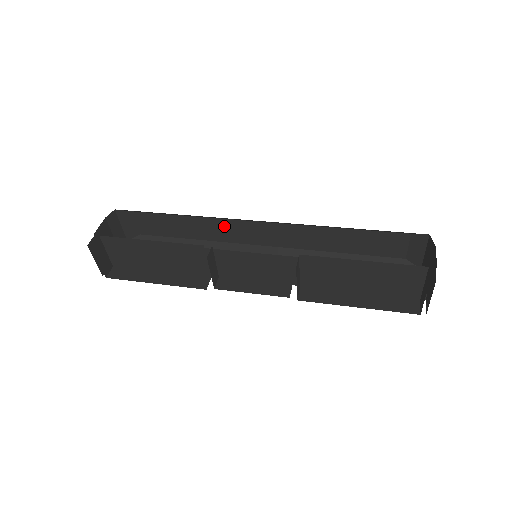
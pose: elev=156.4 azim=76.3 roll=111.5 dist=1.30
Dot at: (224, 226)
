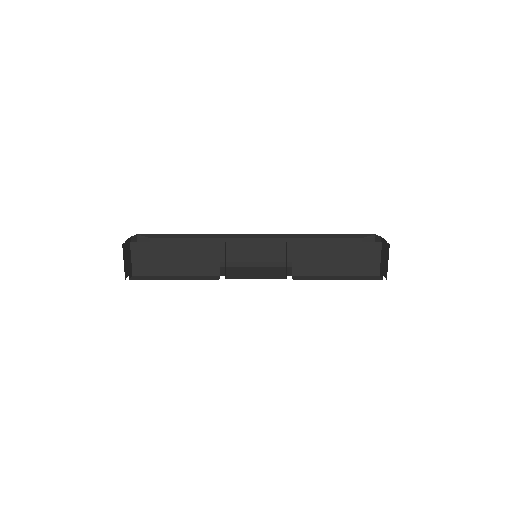
Dot at: (226, 245)
